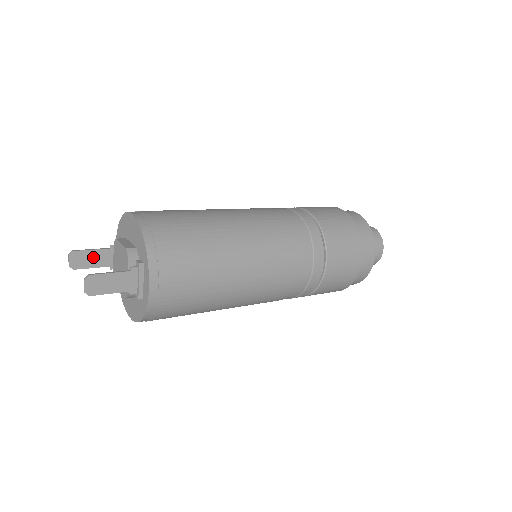
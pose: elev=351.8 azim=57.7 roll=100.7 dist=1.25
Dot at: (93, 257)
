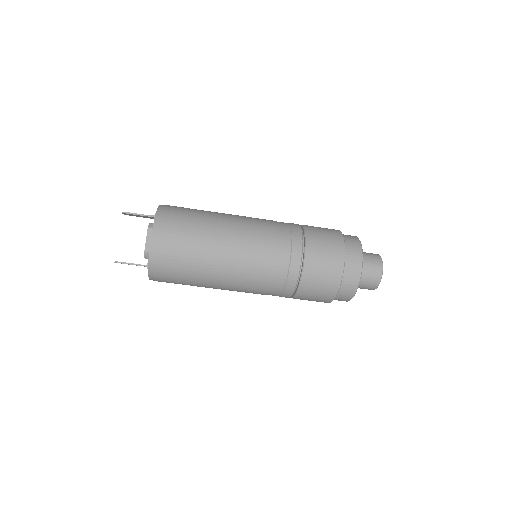
Dot at: occluded
